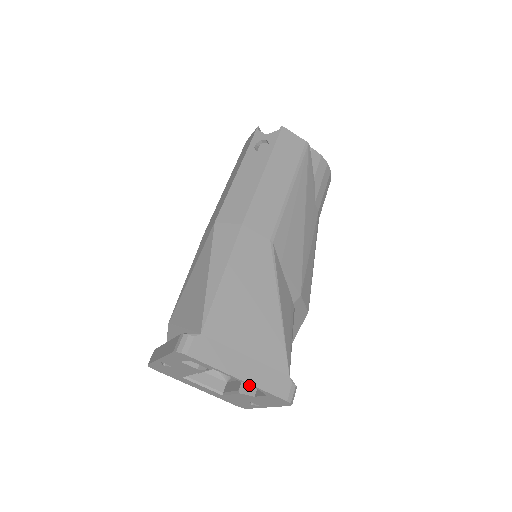
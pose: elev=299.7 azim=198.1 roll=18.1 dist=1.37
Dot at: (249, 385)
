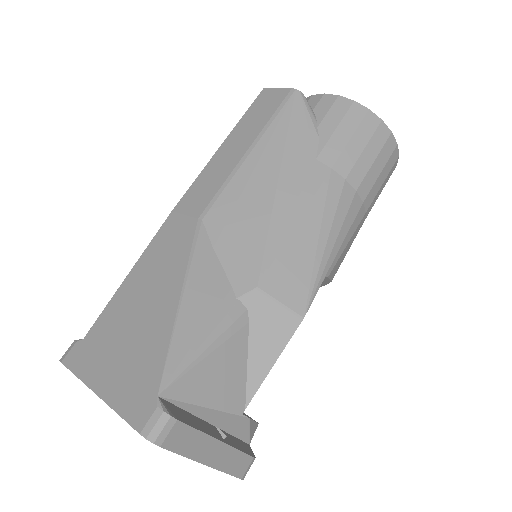
Dot at: (111, 405)
